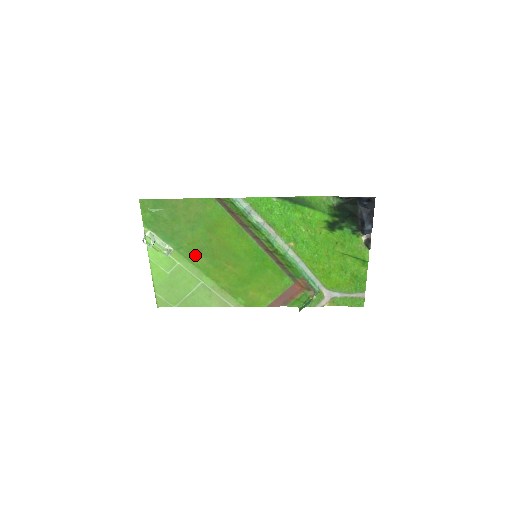
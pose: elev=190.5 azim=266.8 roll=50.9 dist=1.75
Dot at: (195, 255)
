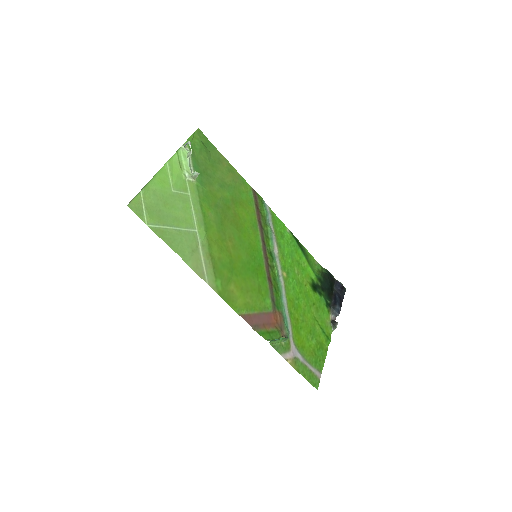
Dot at: (208, 204)
